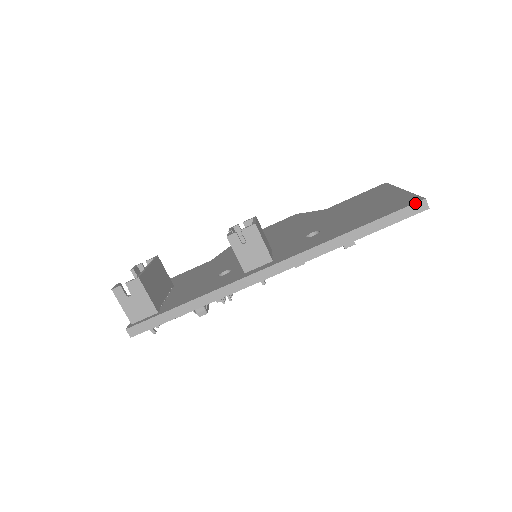
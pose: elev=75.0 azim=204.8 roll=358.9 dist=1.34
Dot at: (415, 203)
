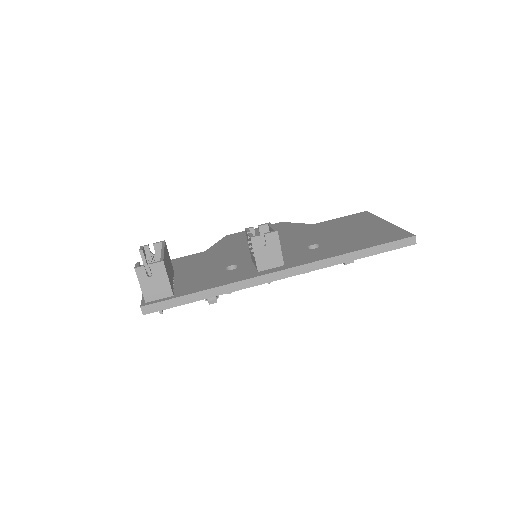
Dot at: (407, 238)
